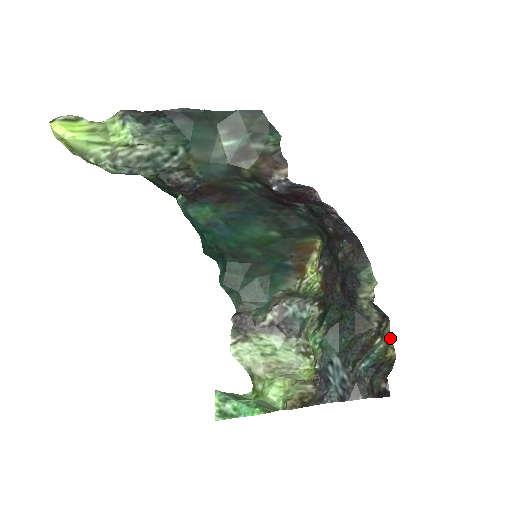
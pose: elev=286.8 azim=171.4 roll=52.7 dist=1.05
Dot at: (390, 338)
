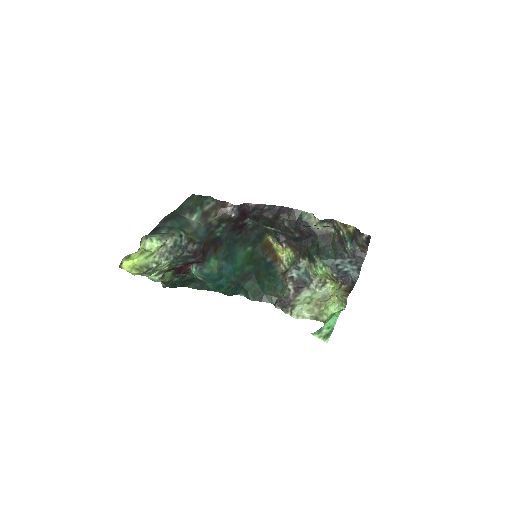
Dot at: (344, 224)
